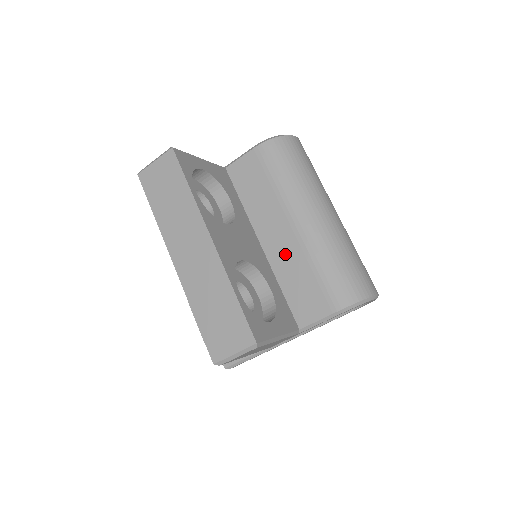
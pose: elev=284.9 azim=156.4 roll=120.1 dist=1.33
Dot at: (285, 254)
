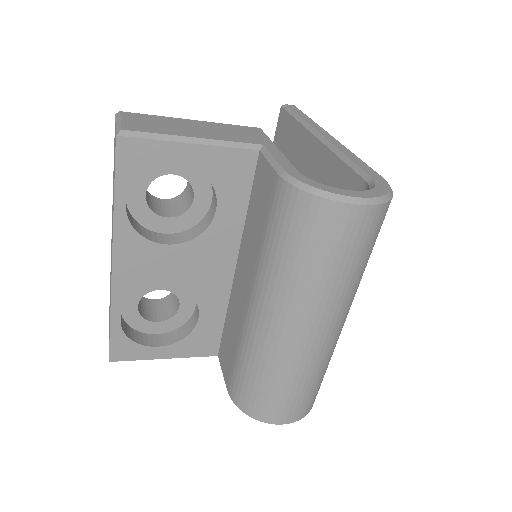
Dot at: (237, 305)
